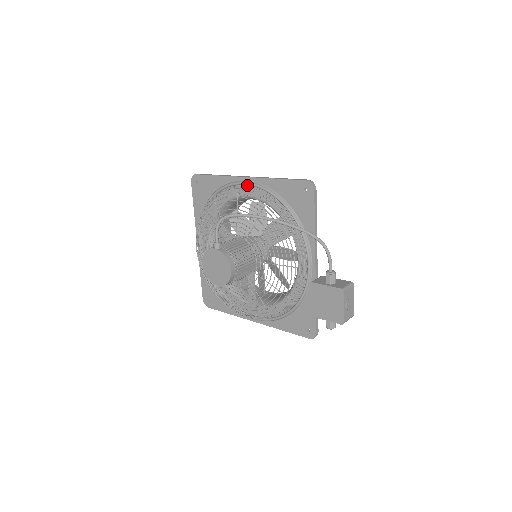
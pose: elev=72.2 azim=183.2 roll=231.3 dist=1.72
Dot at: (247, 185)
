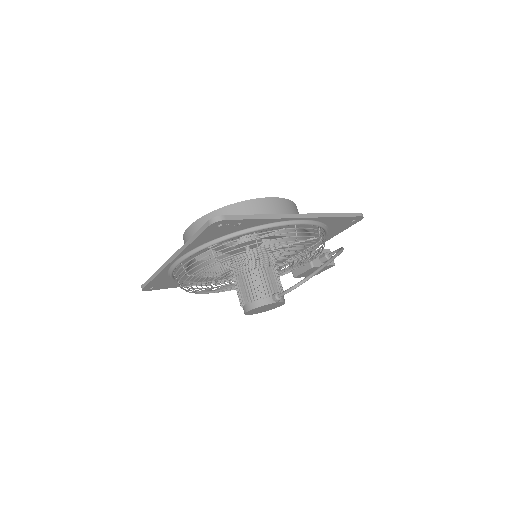
Dot at: (300, 224)
